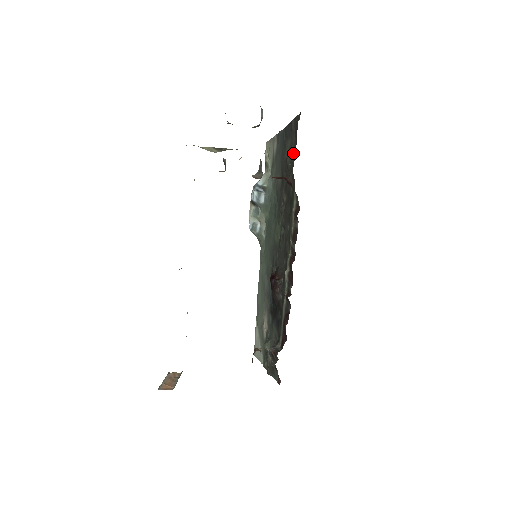
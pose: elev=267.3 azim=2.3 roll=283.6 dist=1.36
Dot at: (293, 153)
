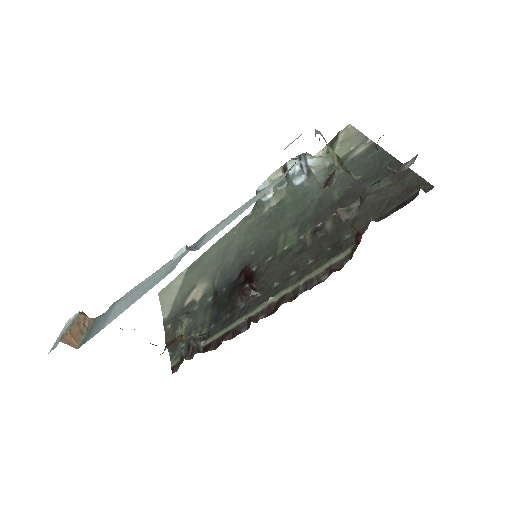
Dot at: (383, 205)
